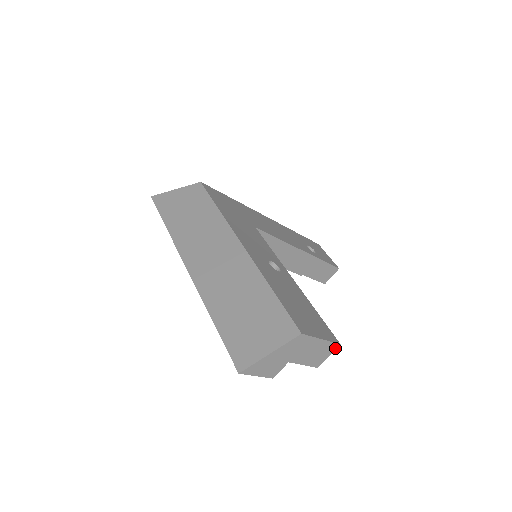
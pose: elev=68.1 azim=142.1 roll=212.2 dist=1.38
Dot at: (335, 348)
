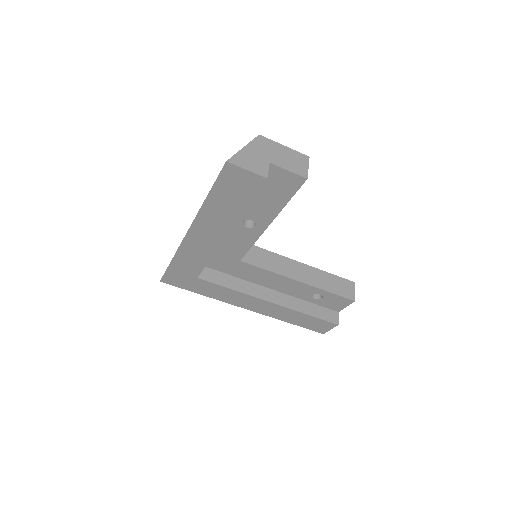
Dot at: (308, 160)
